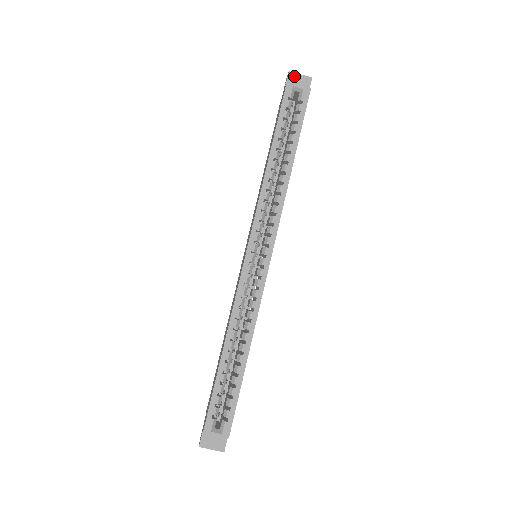
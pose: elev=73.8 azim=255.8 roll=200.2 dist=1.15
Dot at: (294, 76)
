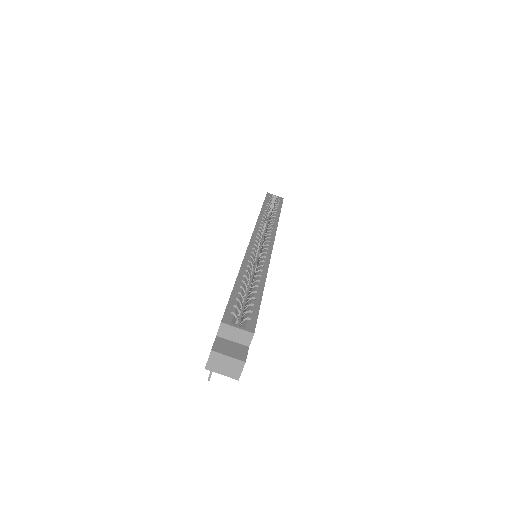
Dot at: occluded
